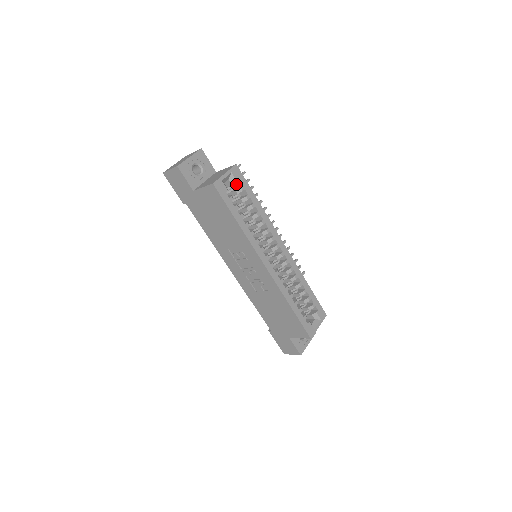
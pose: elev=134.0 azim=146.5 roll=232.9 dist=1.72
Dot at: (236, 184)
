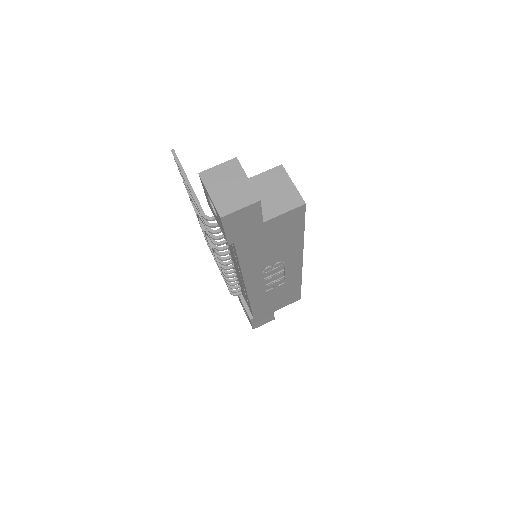
Dot at: occluded
